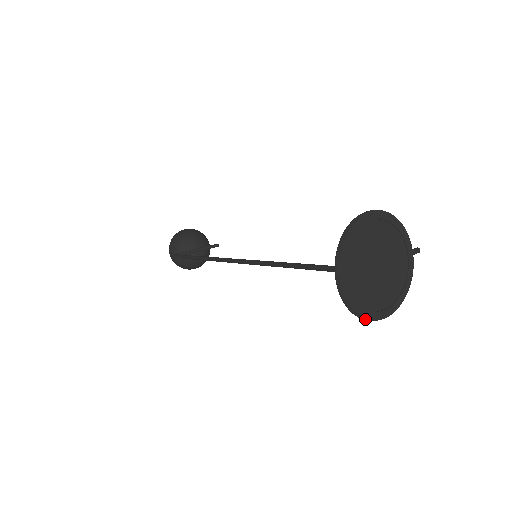
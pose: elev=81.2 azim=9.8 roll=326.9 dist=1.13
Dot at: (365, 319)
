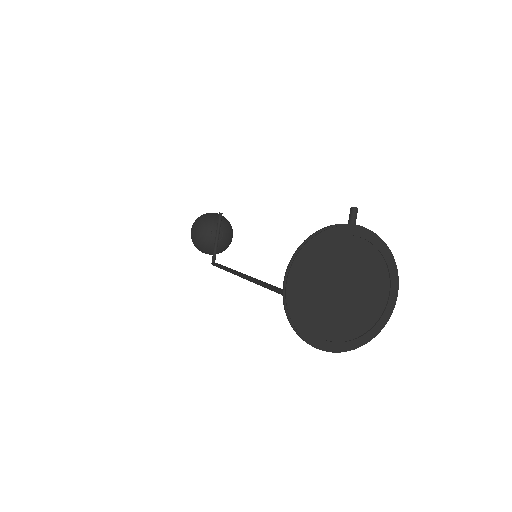
Dot at: (385, 324)
